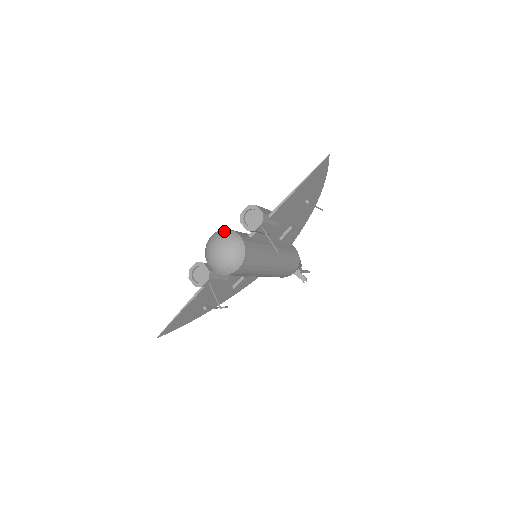
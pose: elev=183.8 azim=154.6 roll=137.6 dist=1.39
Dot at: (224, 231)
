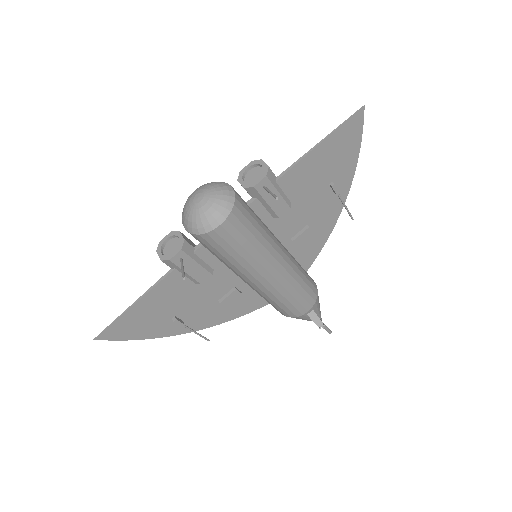
Dot at: occluded
